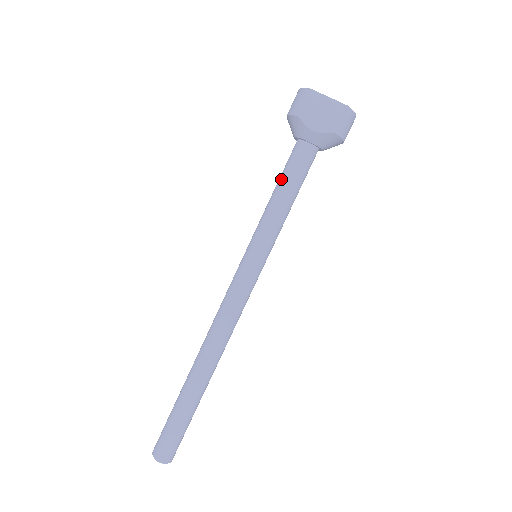
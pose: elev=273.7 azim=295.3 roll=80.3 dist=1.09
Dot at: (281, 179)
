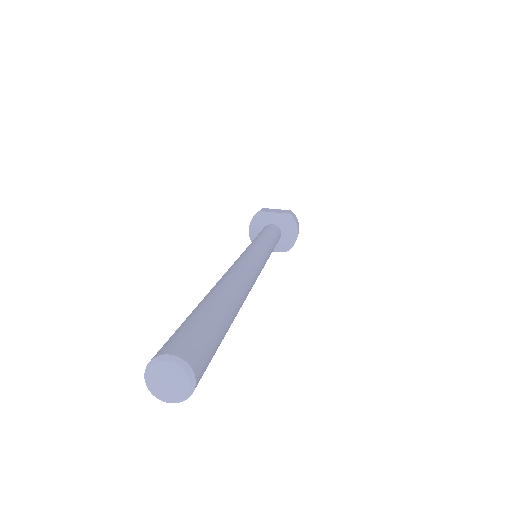
Dot at: occluded
